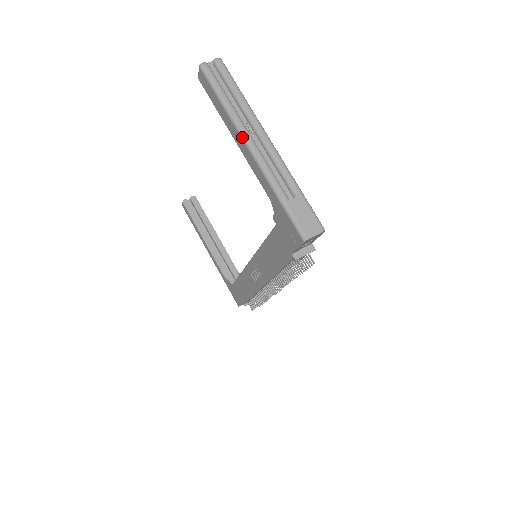
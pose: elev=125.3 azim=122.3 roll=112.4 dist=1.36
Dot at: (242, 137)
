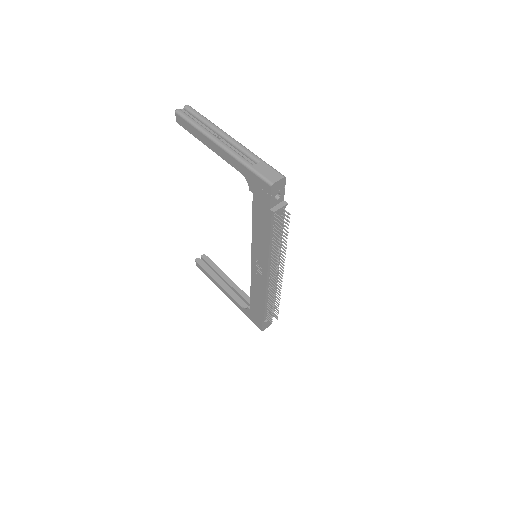
Dot at: (212, 140)
